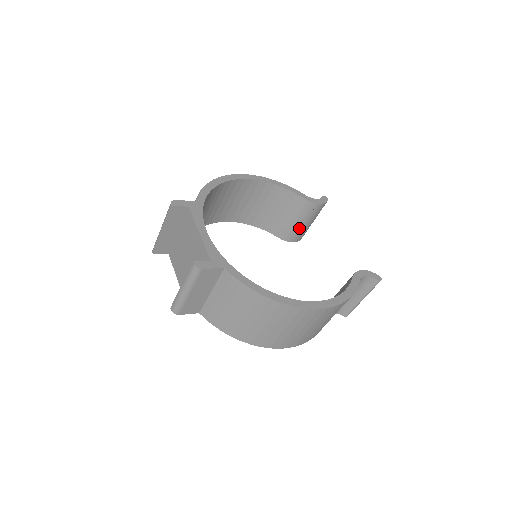
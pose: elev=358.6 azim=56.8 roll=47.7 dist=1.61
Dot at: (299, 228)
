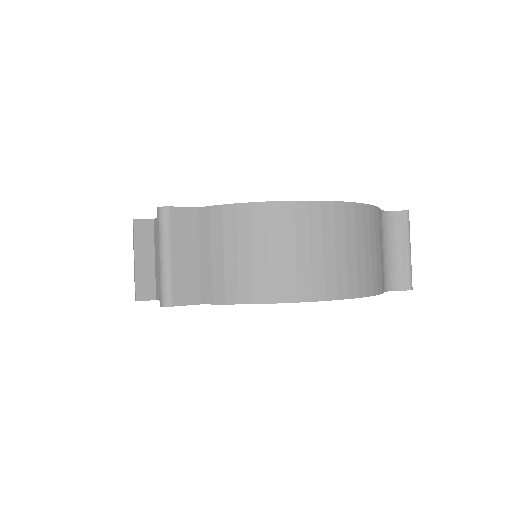
Dot at: occluded
